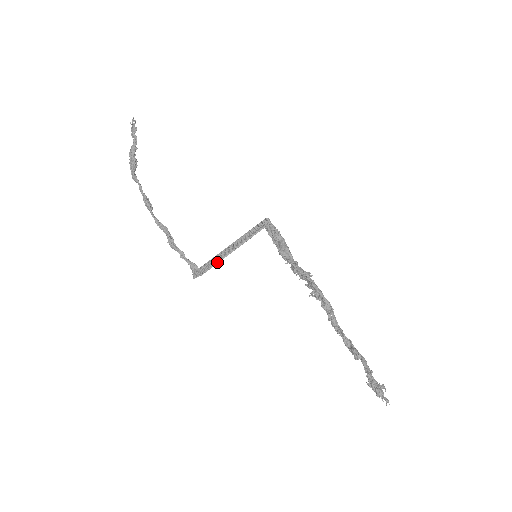
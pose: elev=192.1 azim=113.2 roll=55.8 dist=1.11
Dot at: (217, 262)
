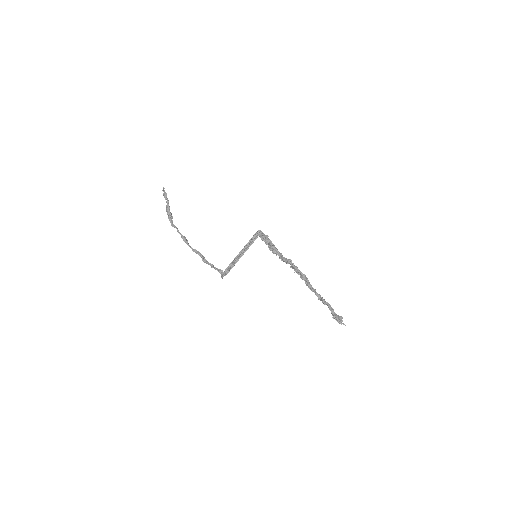
Dot at: (234, 265)
